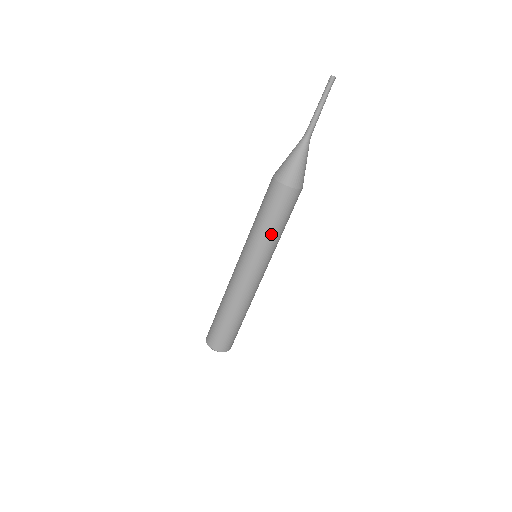
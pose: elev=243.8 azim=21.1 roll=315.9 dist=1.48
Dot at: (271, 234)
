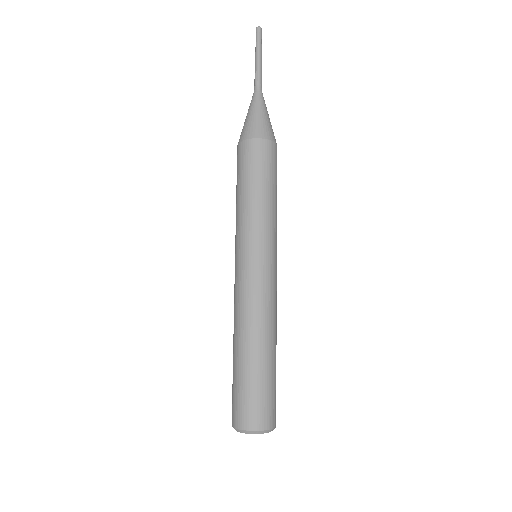
Dot at: (251, 205)
